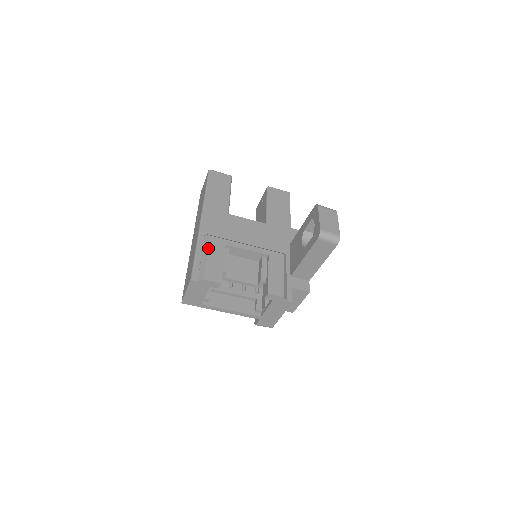
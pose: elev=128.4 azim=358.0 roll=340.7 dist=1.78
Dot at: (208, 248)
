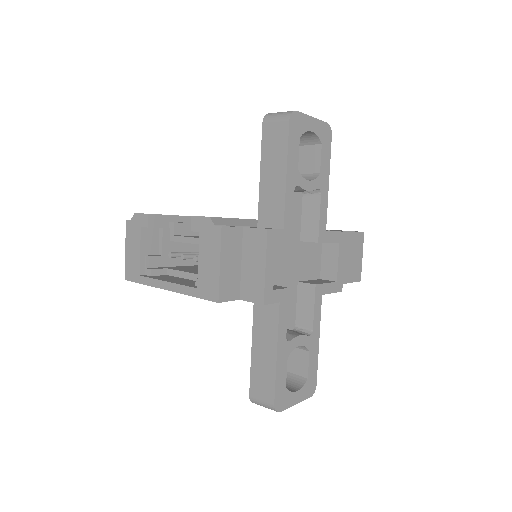
Dot at: occluded
